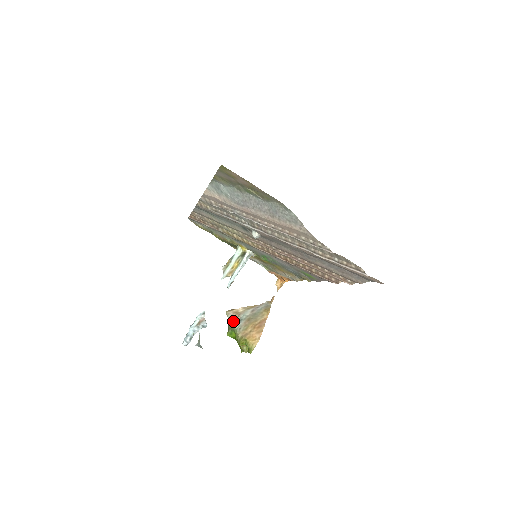
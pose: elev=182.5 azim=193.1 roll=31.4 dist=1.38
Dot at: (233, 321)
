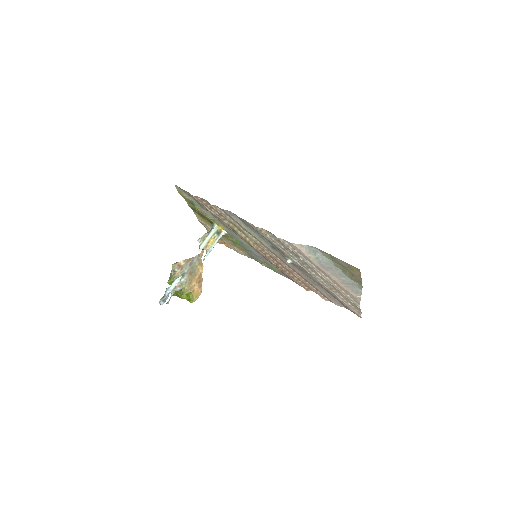
Dot at: (177, 273)
